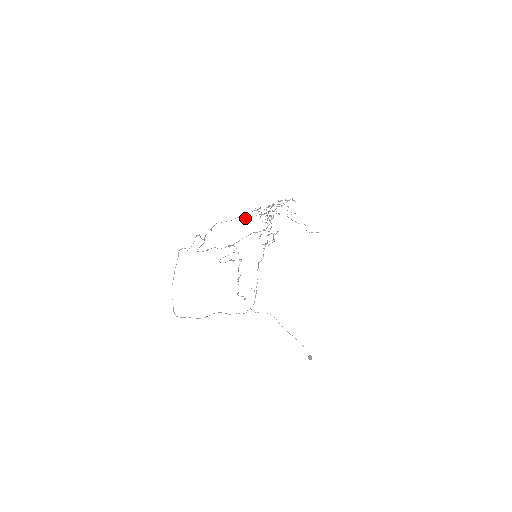
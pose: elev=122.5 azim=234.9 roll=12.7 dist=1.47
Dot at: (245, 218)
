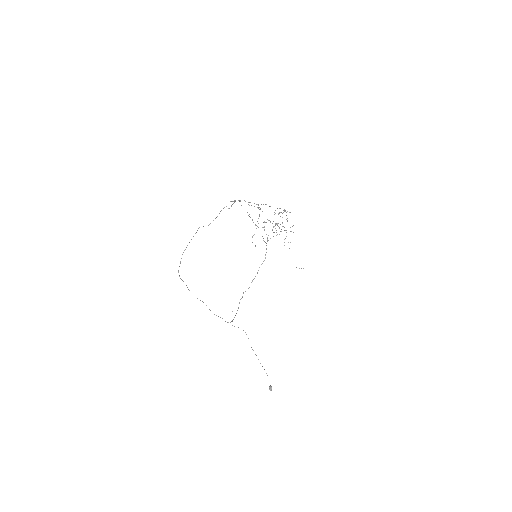
Dot at: occluded
